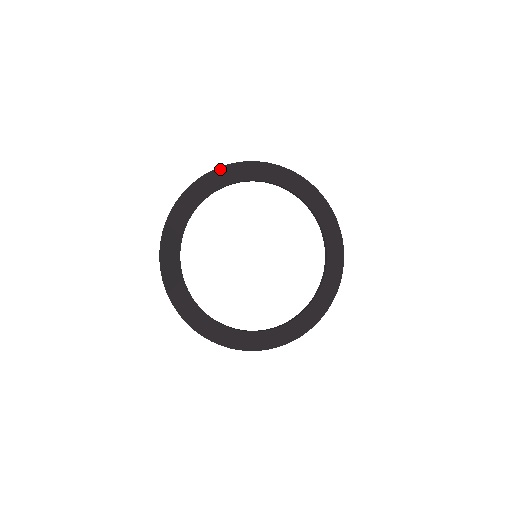
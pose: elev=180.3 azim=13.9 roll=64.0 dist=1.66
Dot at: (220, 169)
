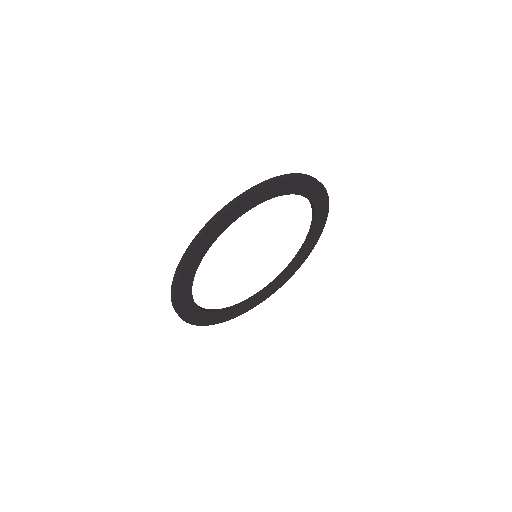
Dot at: (272, 184)
